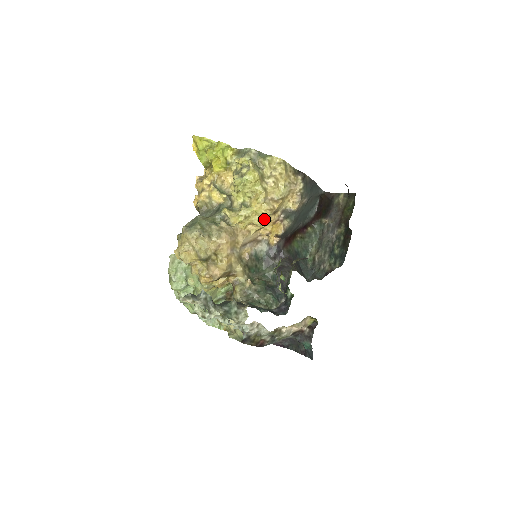
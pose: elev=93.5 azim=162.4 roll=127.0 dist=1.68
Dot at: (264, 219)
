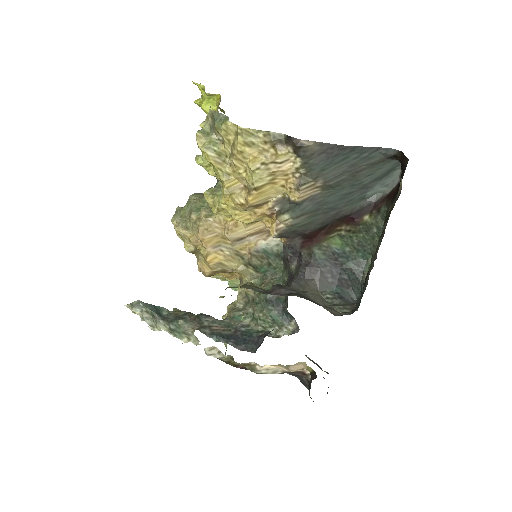
Dot at: (248, 212)
